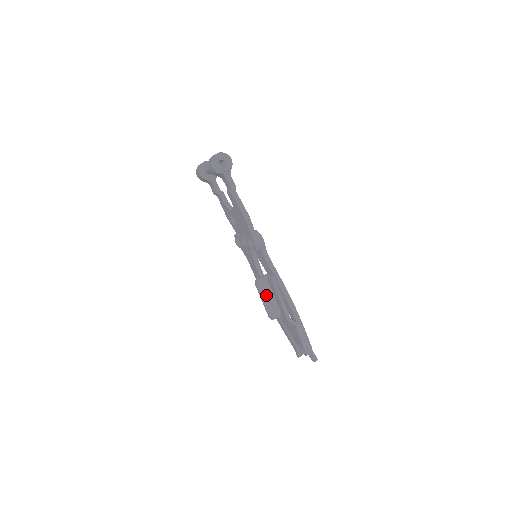
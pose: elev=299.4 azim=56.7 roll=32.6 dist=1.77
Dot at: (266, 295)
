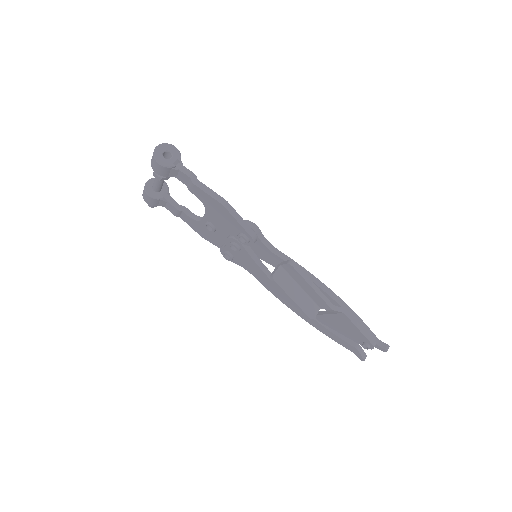
Dot at: (291, 290)
